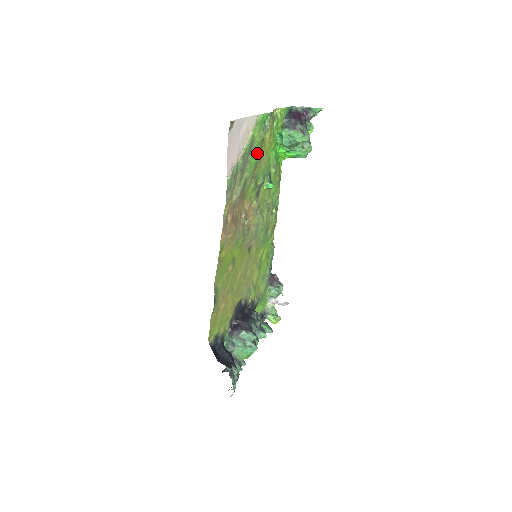
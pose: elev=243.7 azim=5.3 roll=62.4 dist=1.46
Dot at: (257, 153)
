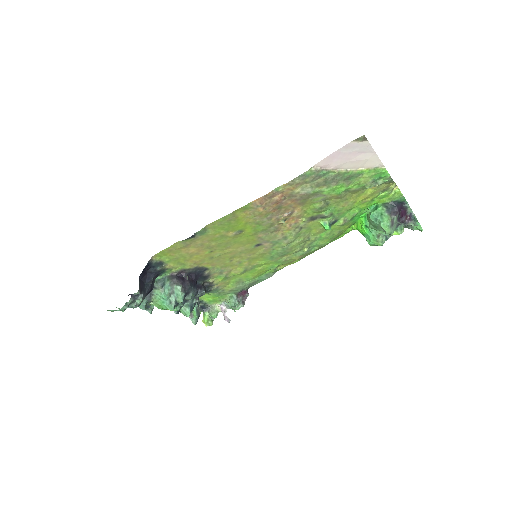
Dot at: (349, 190)
